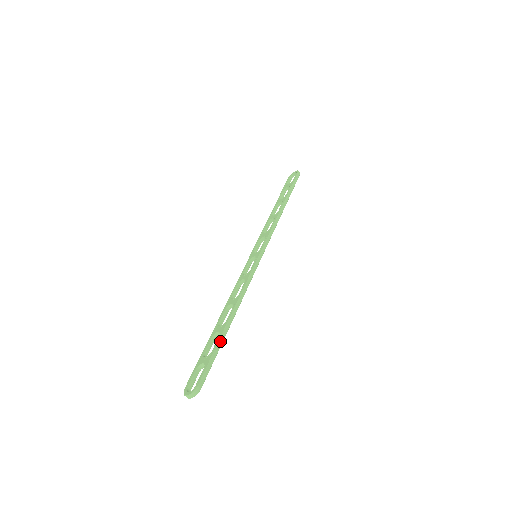
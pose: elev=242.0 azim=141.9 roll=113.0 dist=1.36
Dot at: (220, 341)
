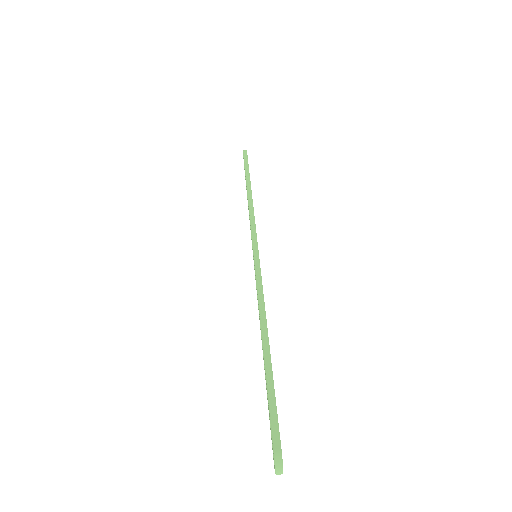
Dot at: (268, 375)
